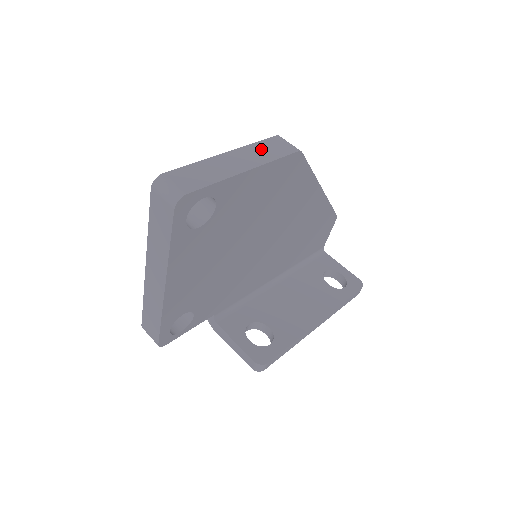
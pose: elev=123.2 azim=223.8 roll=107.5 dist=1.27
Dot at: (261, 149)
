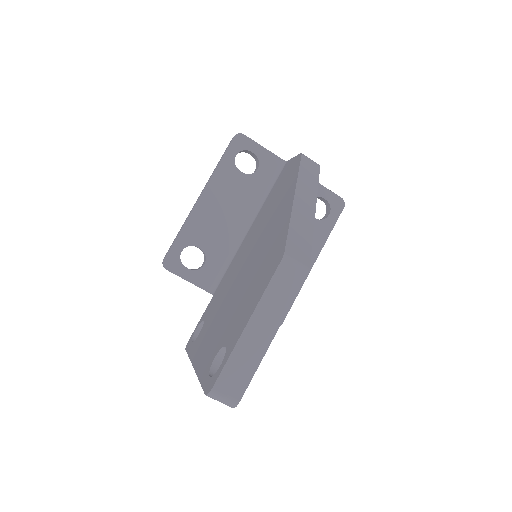
Dot at: (275, 295)
